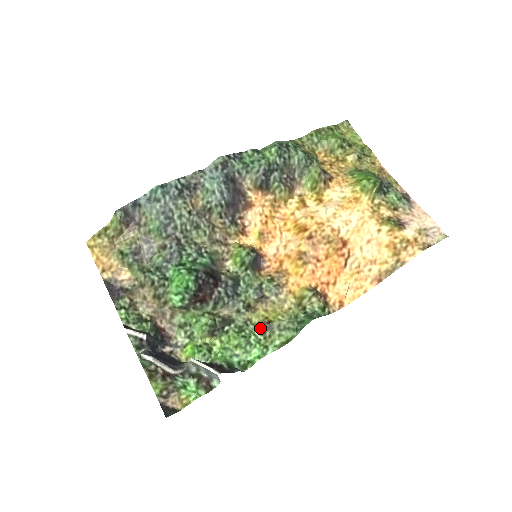
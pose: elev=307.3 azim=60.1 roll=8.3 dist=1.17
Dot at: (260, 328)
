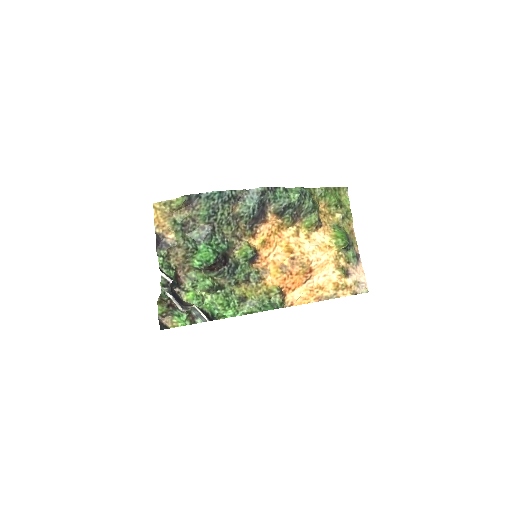
Dot at: (239, 299)
